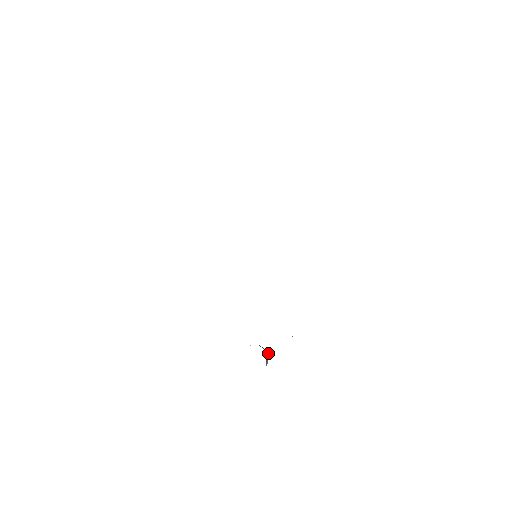
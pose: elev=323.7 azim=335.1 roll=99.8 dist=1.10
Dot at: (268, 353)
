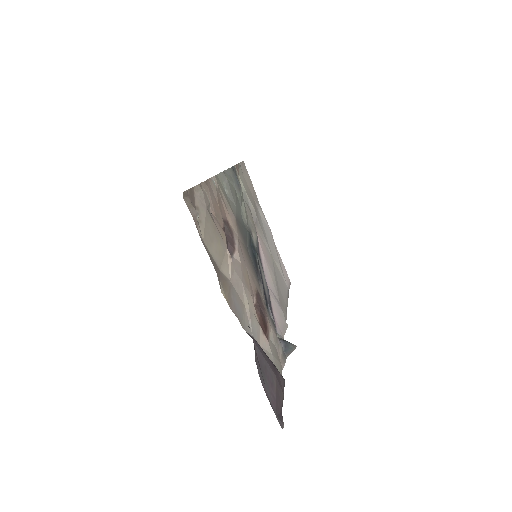
Dot at: (295, 346)
